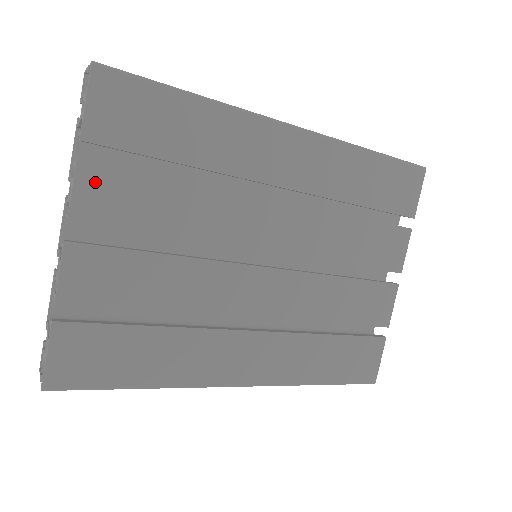
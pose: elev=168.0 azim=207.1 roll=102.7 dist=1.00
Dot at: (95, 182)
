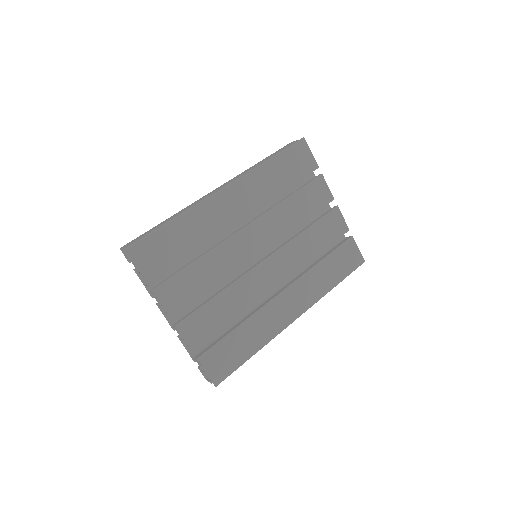
Dot at: (167, 292)
